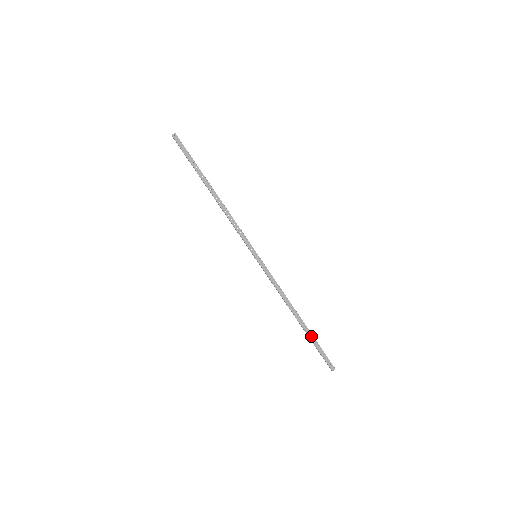
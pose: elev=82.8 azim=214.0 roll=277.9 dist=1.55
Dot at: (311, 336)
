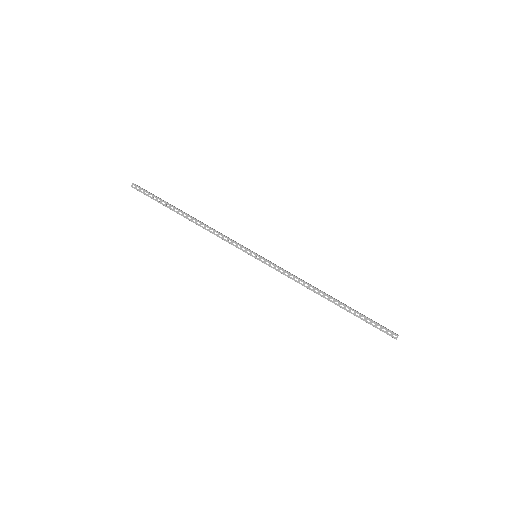
Dot at: occluded
